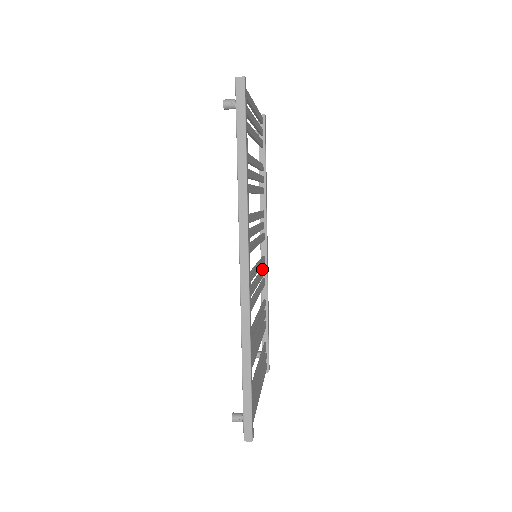
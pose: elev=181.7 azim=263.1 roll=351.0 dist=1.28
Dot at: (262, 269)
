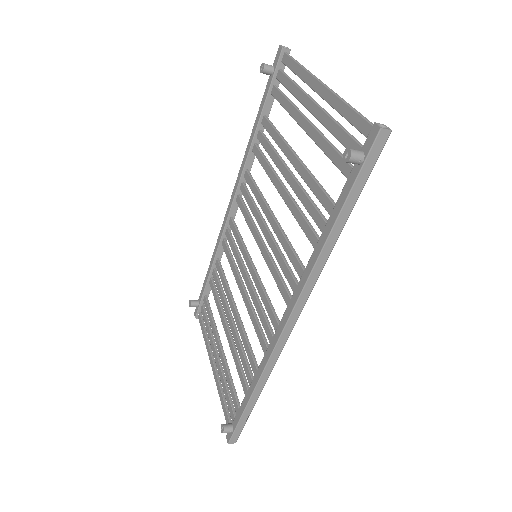
Dot at: (234, 240)
